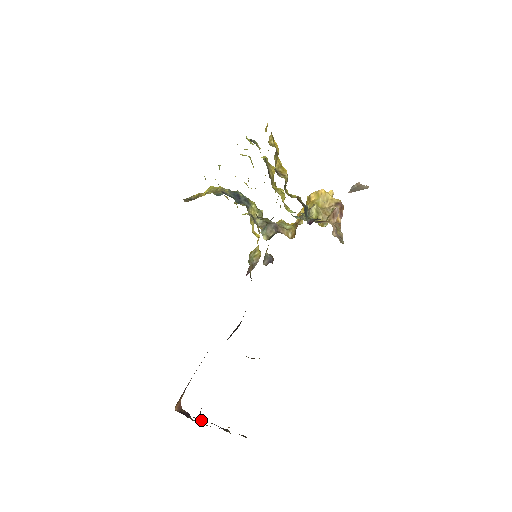
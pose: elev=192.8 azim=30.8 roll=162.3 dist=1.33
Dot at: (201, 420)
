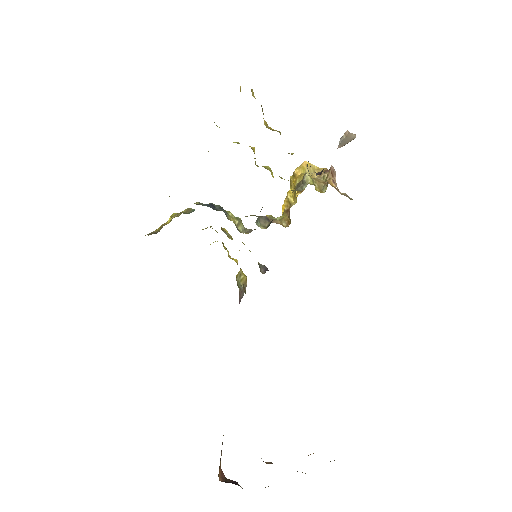
Dot at: occluded
